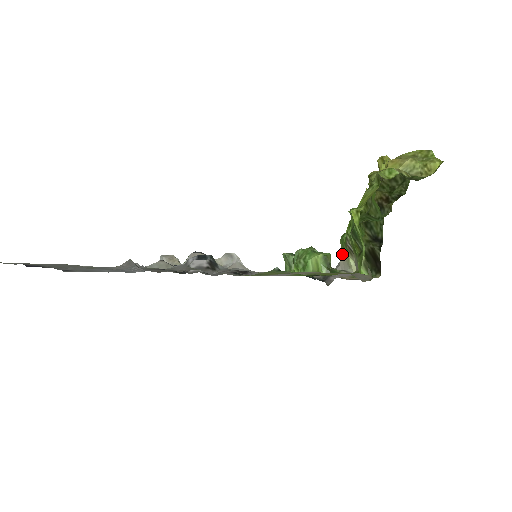
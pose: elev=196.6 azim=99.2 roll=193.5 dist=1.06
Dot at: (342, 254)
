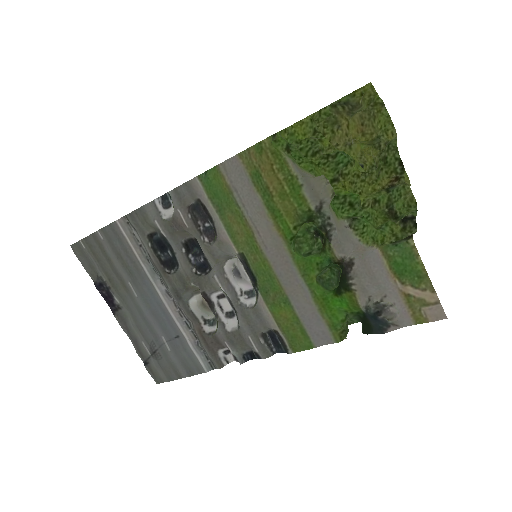
Dot at: (337, 219)
